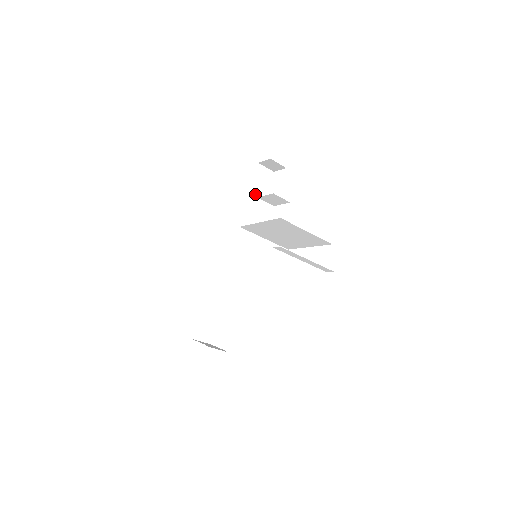
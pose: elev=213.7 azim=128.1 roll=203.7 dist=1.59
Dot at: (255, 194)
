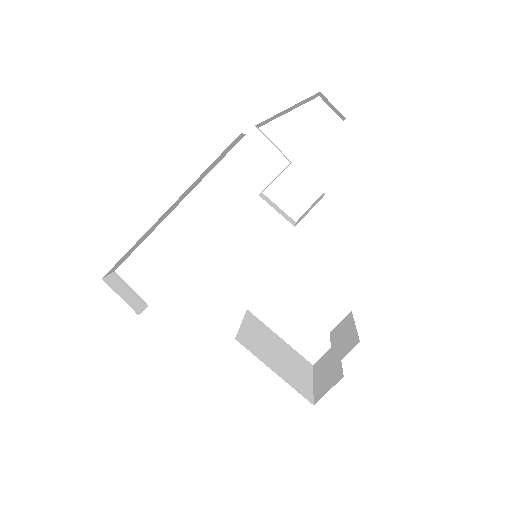
Dot at: (276, 116)
